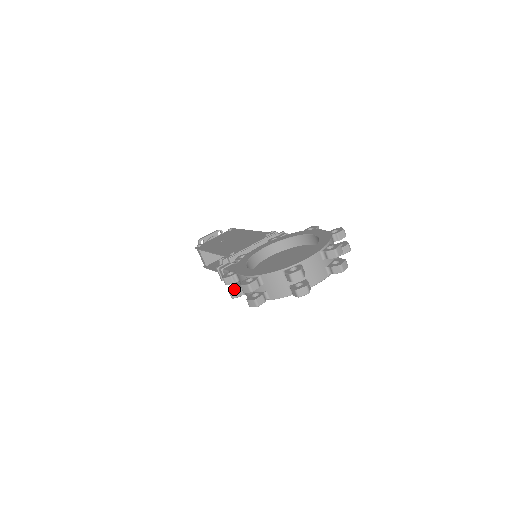
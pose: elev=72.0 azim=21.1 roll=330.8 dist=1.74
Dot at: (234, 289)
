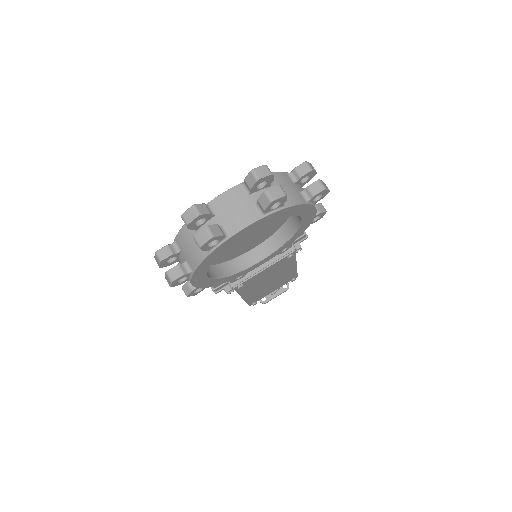
Dot at: (187, 283)
